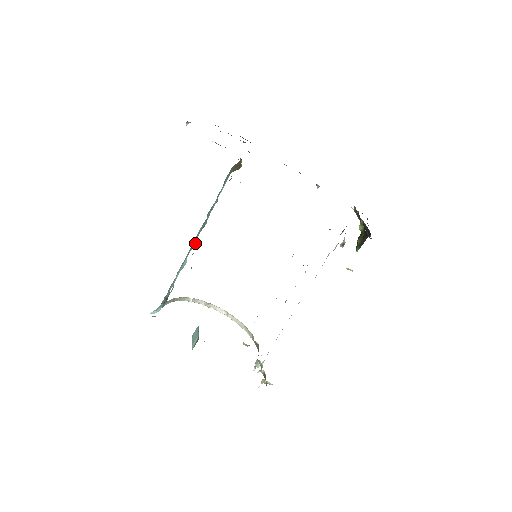
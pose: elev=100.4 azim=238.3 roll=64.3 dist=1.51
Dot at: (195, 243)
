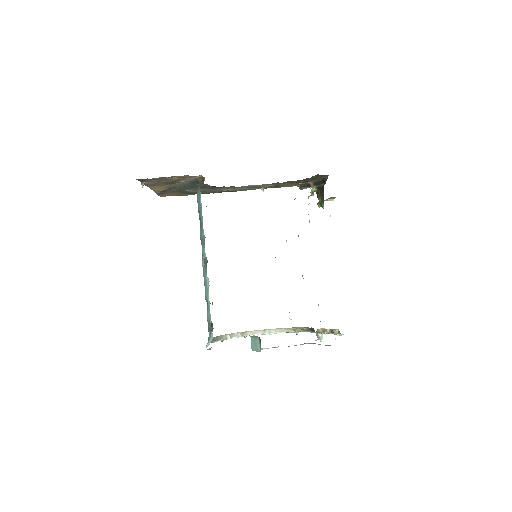
Dot at: (206, 261)
